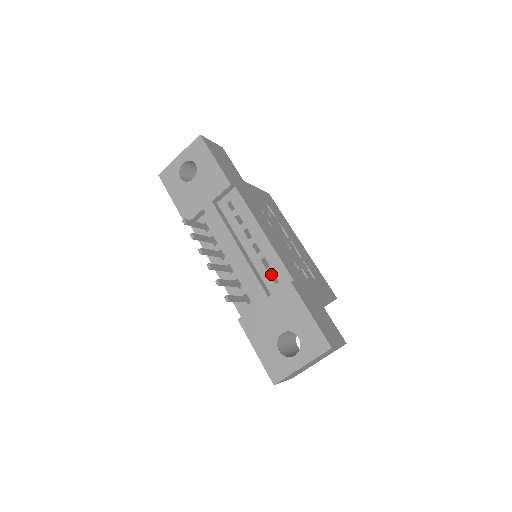
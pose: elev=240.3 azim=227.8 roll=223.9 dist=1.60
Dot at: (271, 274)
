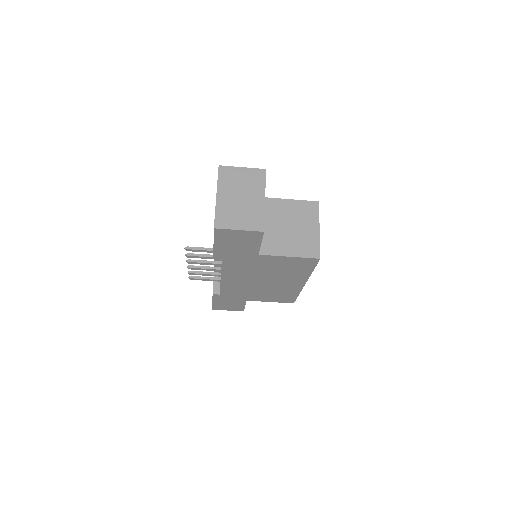
Dot at: occluded
